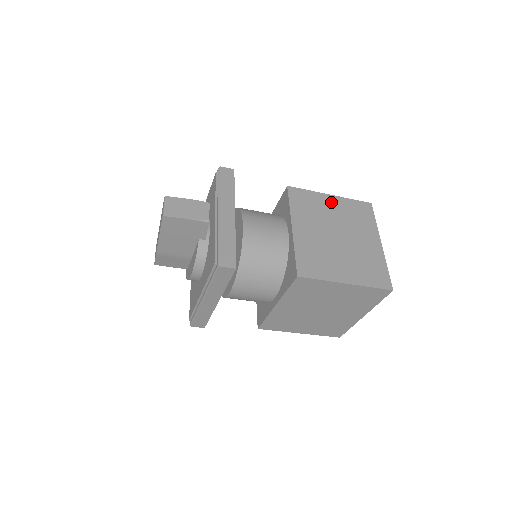
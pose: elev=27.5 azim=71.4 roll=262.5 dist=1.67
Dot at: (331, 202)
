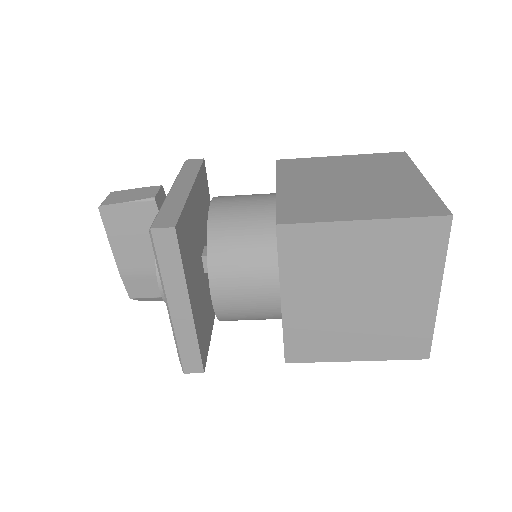
Dot at: (340, 160)
